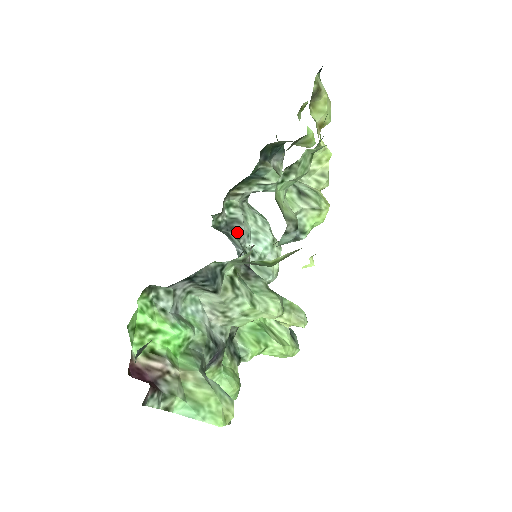
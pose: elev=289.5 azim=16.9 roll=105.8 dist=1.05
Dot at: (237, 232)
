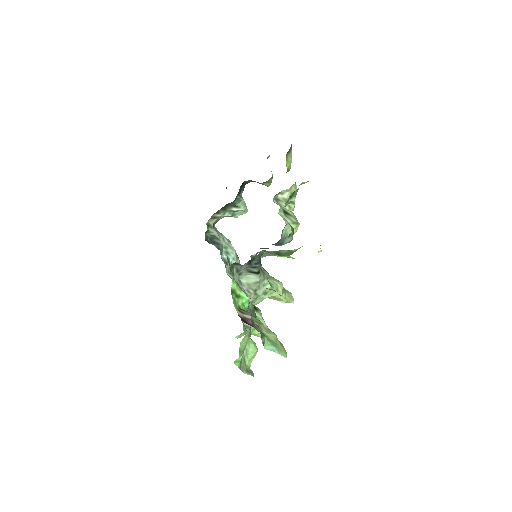
Dot at: (218, 245)
